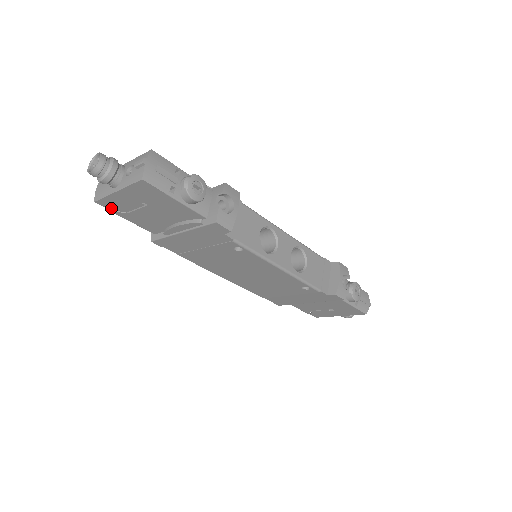
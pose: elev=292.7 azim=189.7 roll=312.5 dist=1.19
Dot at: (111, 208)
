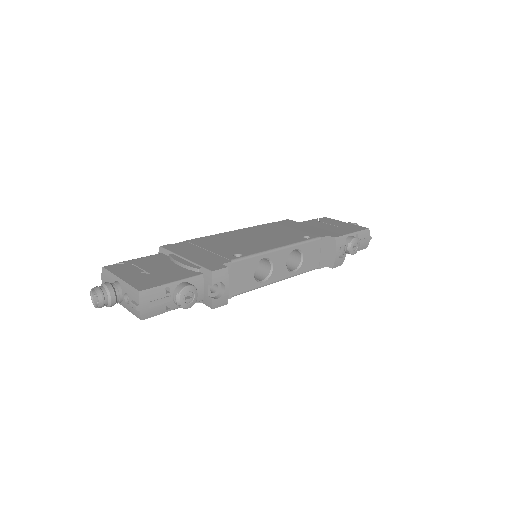
Dot at: occluded
